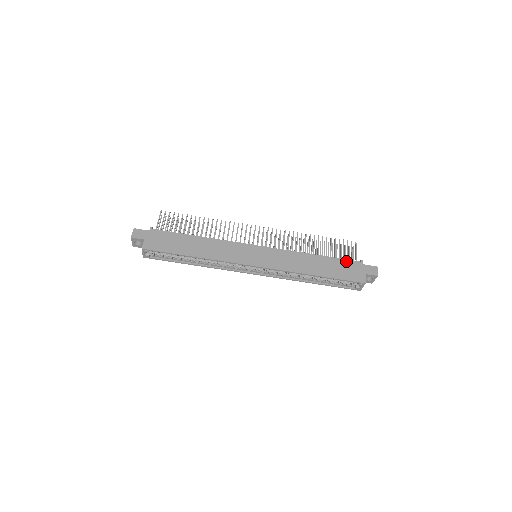
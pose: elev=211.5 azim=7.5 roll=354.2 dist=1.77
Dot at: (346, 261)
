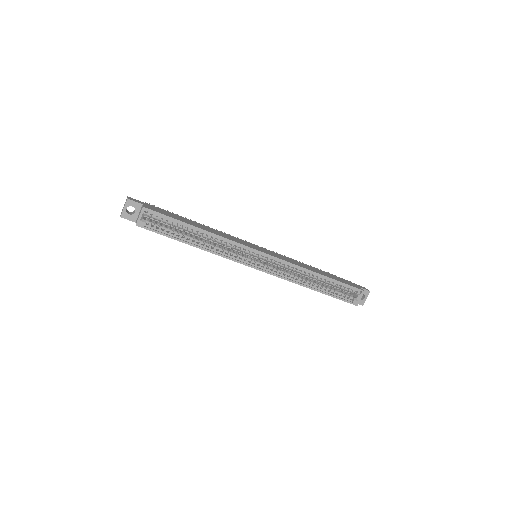
Dot at: (338, 277)
